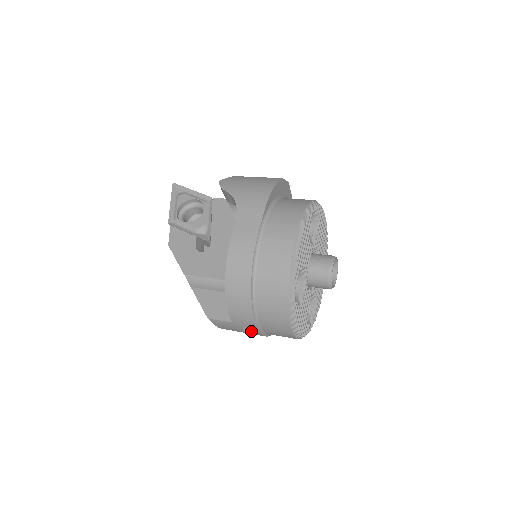
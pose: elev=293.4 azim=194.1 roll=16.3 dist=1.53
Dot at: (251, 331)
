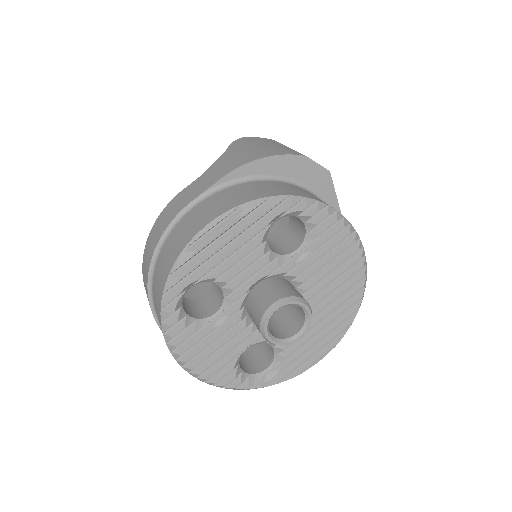
Dot at: occluded
